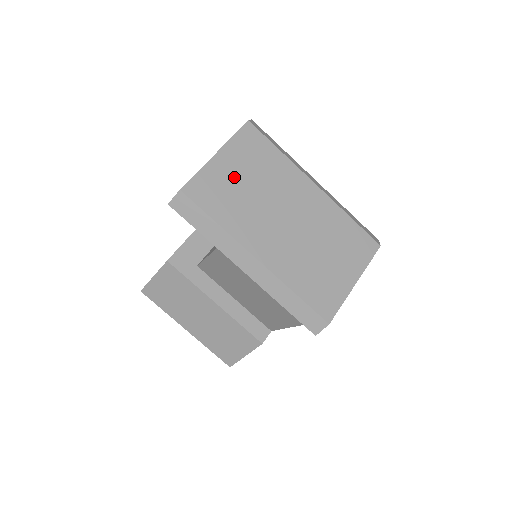
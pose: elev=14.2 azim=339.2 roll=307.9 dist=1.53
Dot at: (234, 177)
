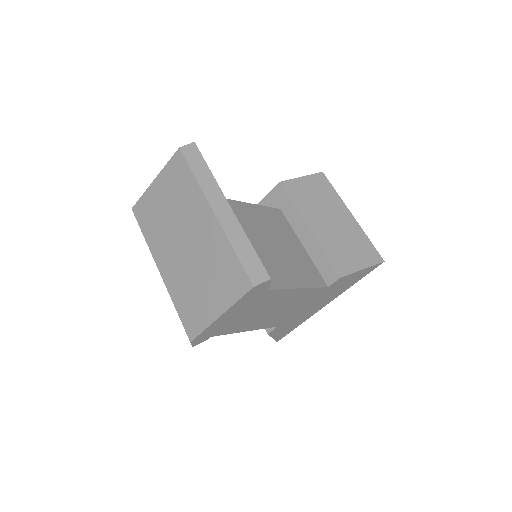
Dot at: (160, 201)
